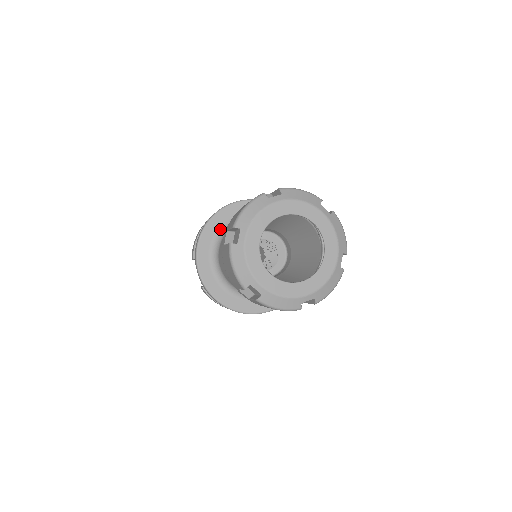
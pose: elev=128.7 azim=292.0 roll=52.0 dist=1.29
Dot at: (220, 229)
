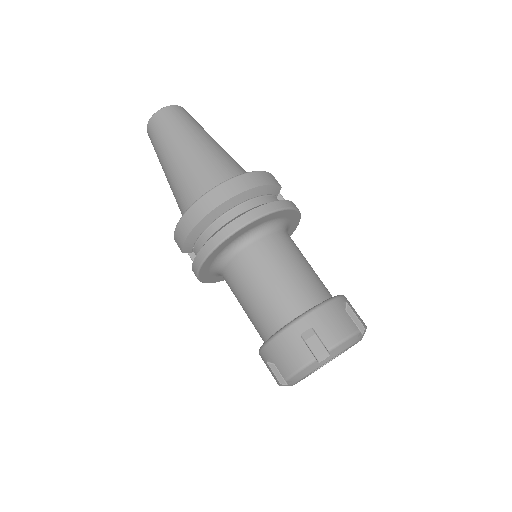
Dot at: (221, 254)
